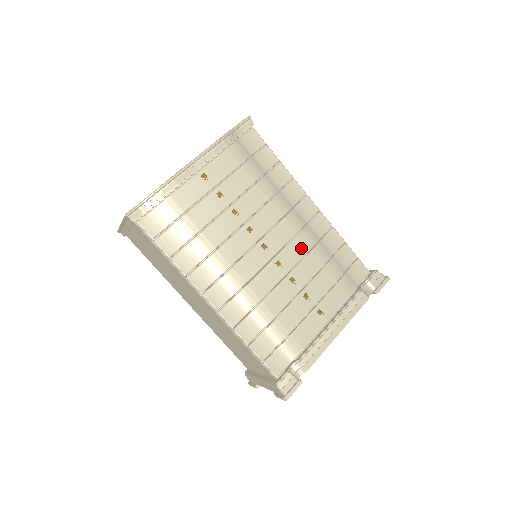
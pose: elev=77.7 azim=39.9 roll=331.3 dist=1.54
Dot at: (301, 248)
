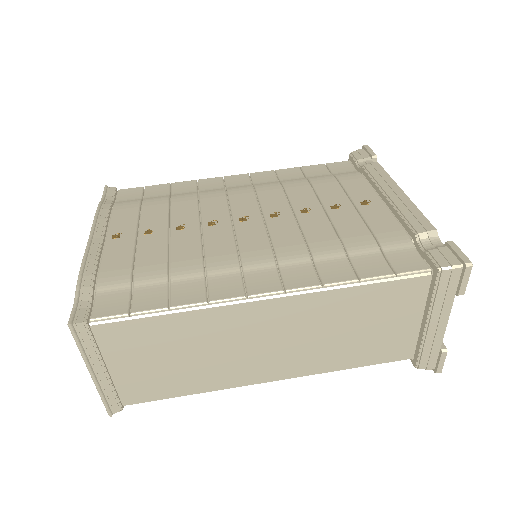
Dot at: (274, 194)
